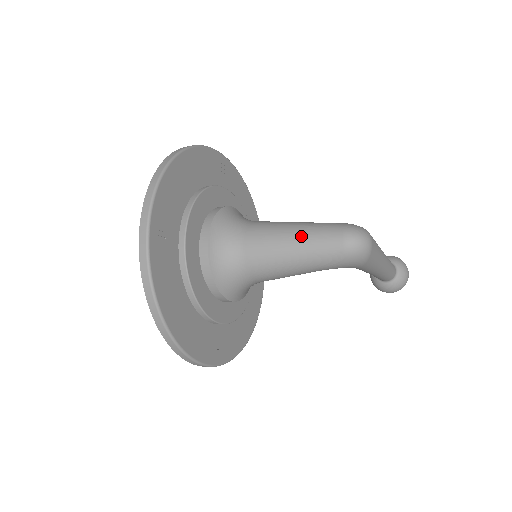
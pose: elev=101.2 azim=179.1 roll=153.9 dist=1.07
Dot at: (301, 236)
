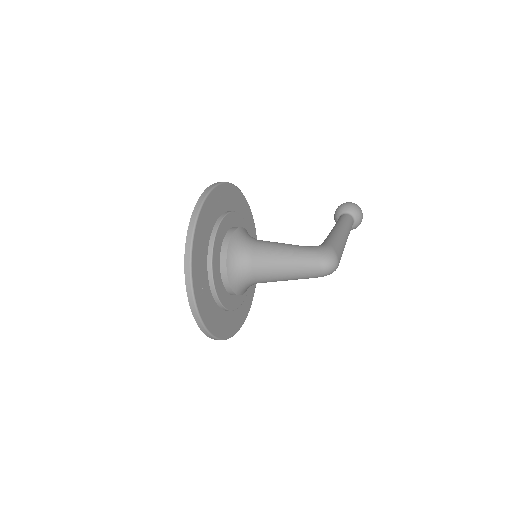
Dot at: (291, 266)
